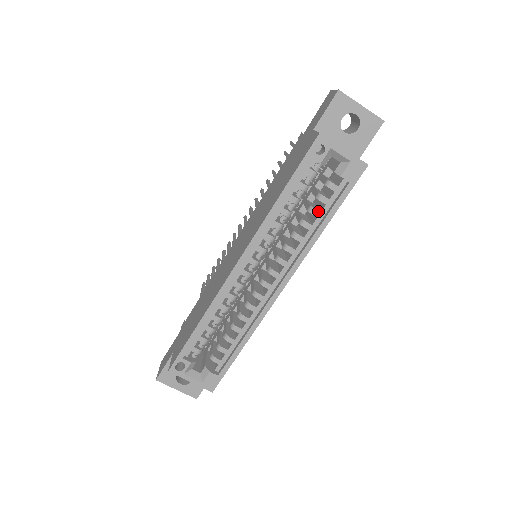
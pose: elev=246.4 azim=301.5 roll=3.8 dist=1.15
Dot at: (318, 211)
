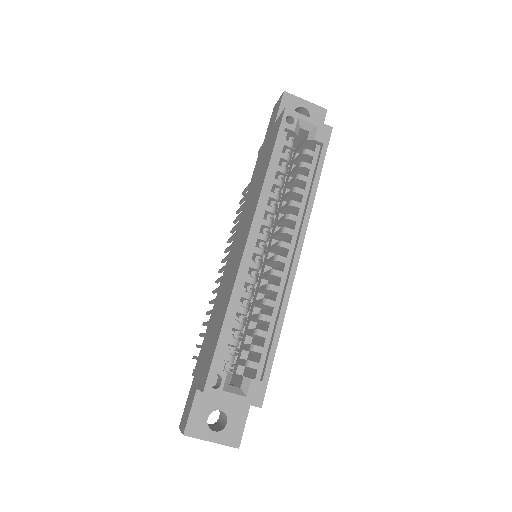
Dot at: (305, 176)
